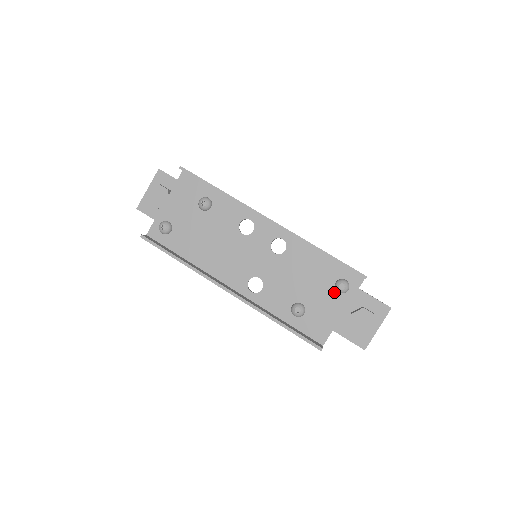
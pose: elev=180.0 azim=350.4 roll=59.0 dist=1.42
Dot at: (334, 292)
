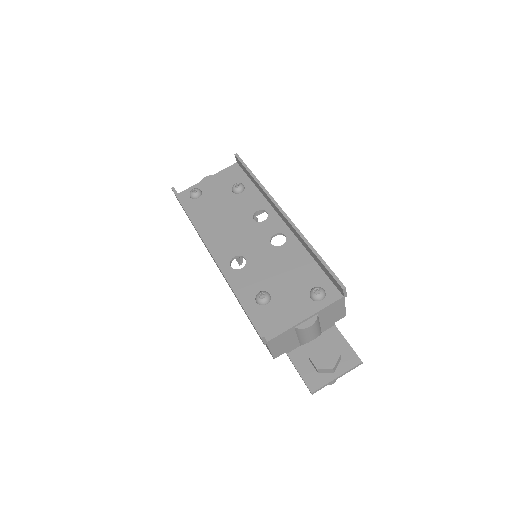
Dot at: (307, 296)
